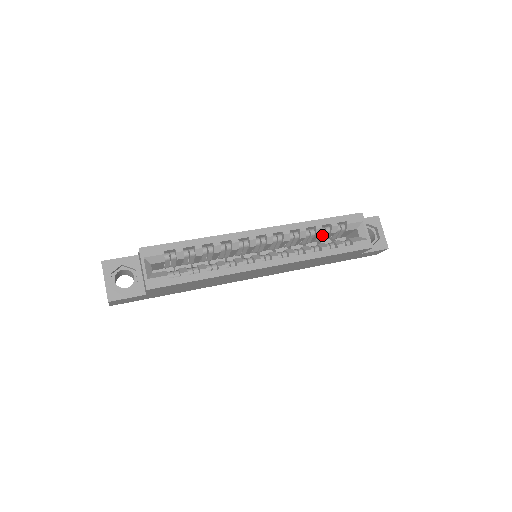
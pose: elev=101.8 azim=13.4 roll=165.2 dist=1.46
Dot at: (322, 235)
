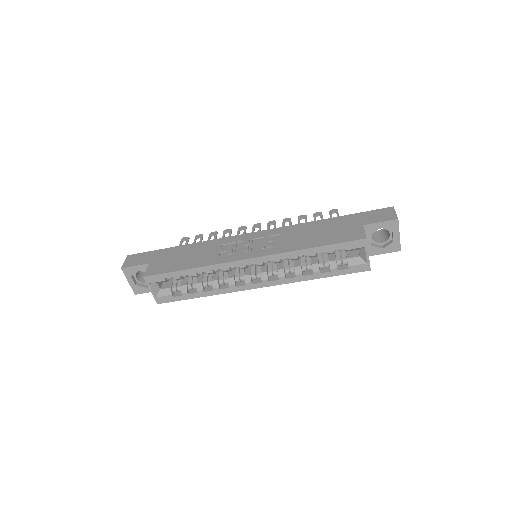
Dot at: occluded
